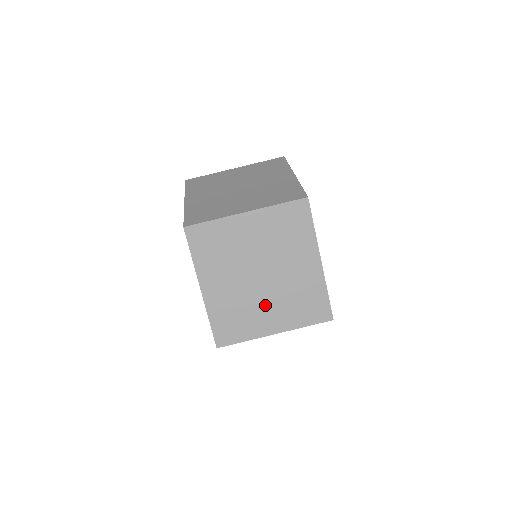
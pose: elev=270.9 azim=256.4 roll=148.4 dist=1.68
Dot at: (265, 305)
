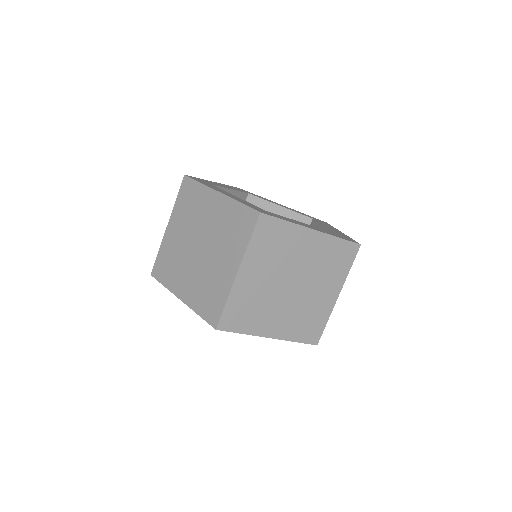
Dot at: (216, 262)
